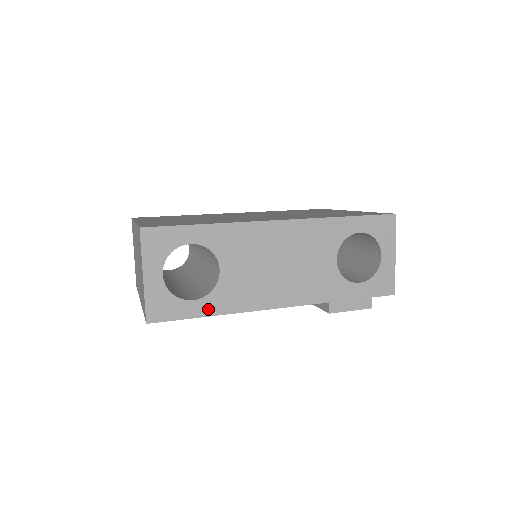
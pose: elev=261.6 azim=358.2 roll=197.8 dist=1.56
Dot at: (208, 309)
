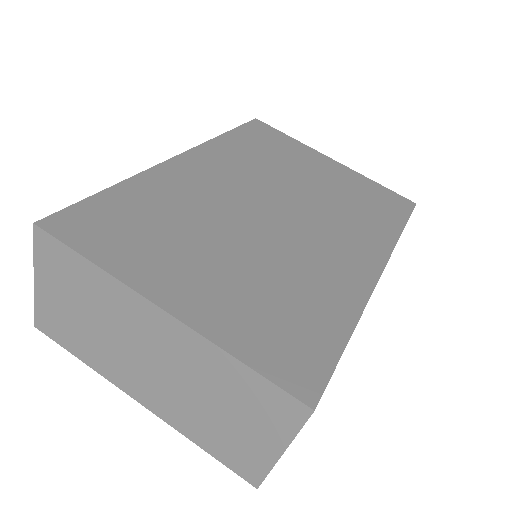
Dot at: occluded
